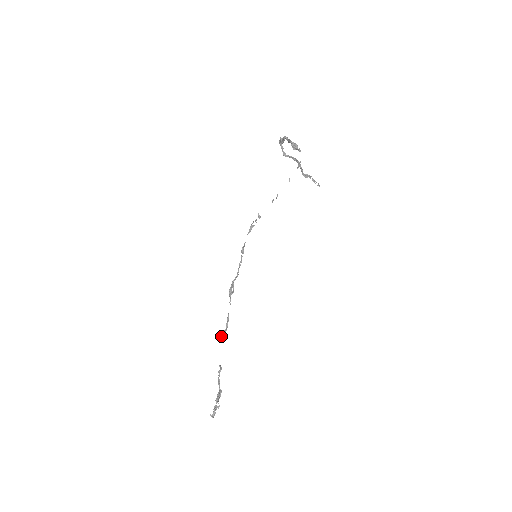
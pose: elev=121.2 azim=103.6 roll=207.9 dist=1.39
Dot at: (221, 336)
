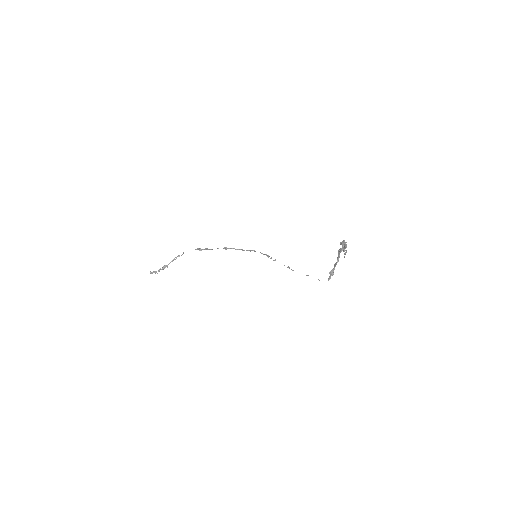
Dot at: (199, 248)
